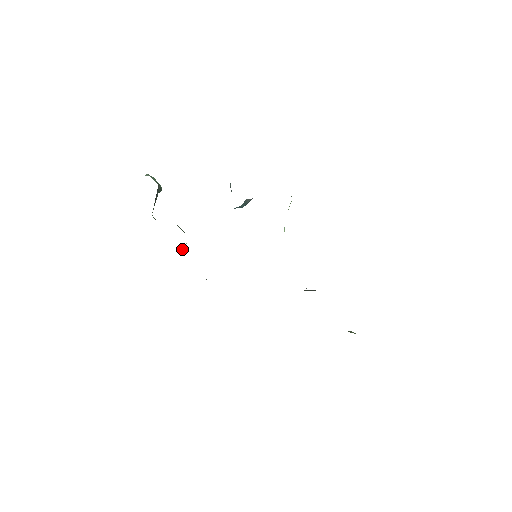
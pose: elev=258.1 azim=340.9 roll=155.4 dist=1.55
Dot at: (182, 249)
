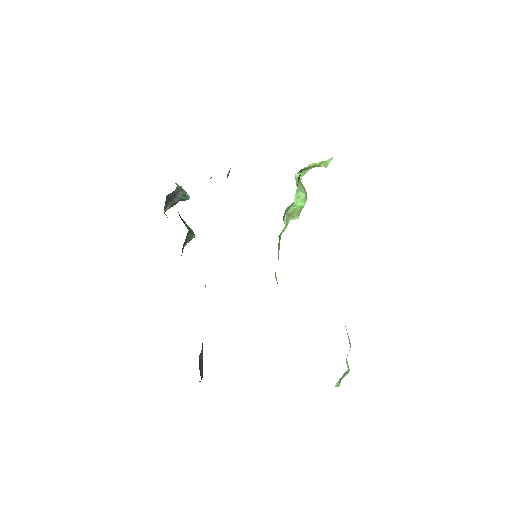
Dot at: (184, 246)
